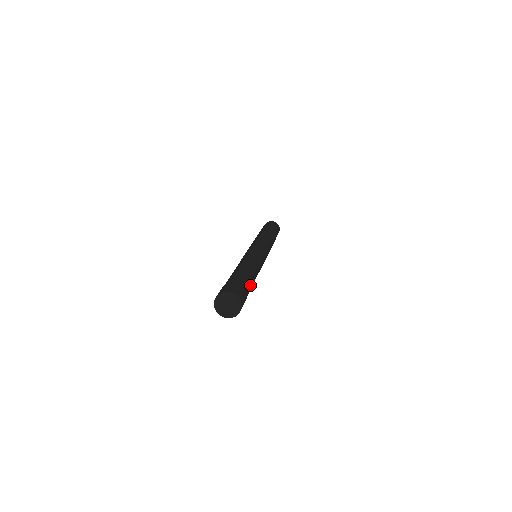
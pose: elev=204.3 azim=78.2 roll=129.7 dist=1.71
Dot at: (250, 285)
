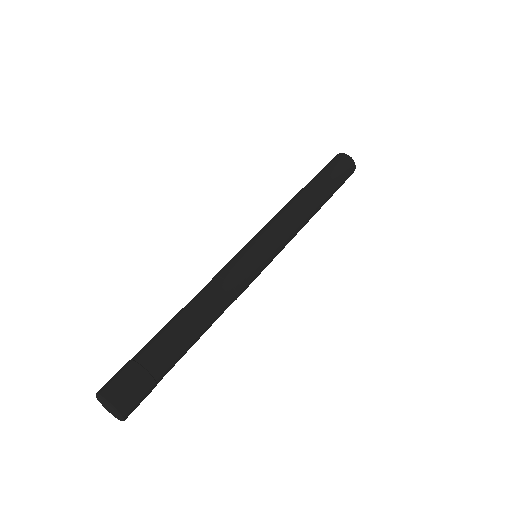
Dot at: (166, 346)
